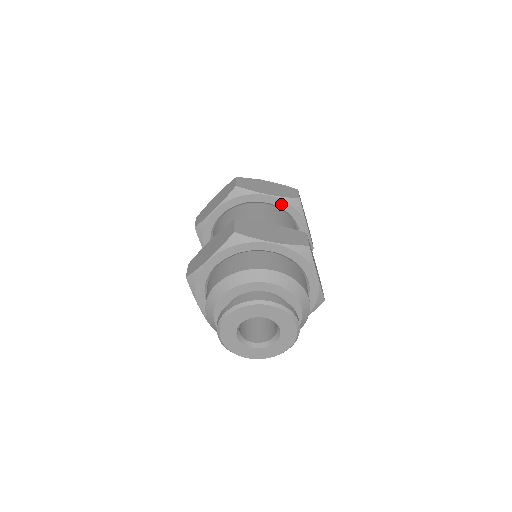
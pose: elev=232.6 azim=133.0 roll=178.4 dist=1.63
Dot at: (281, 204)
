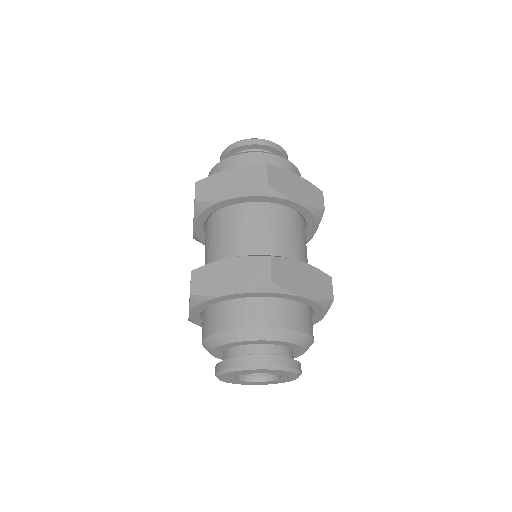
Dot at: (251, 199)
